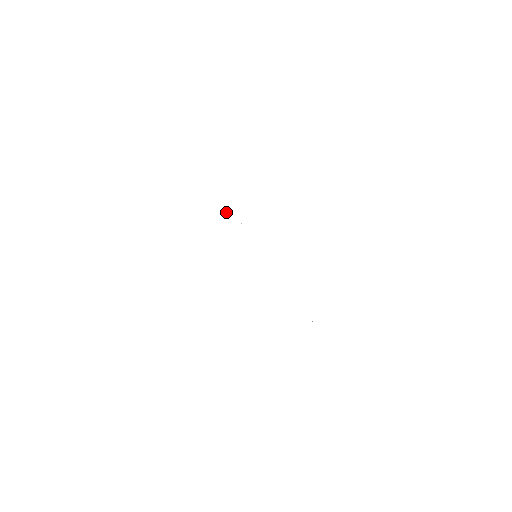
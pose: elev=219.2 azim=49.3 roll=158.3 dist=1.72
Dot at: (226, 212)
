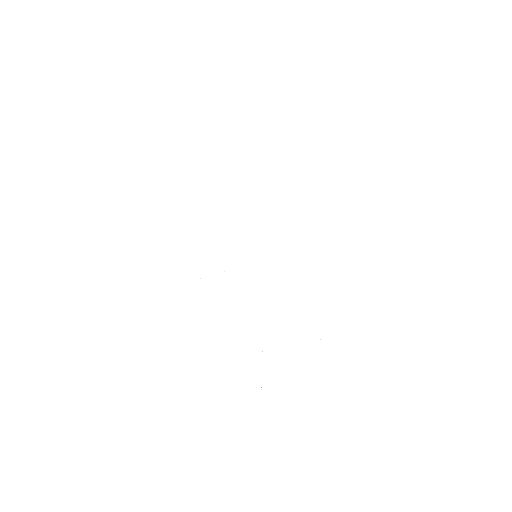
Dot at: occluded
